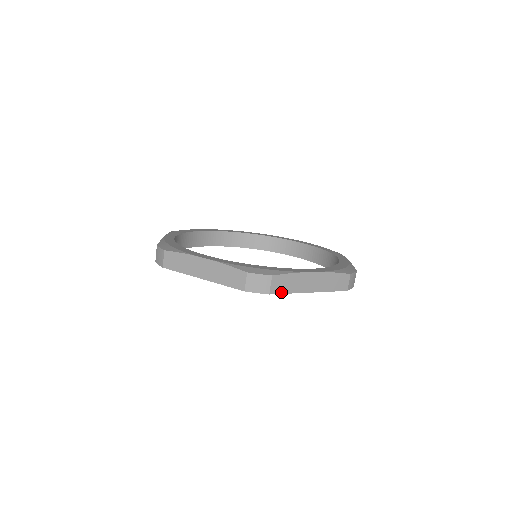
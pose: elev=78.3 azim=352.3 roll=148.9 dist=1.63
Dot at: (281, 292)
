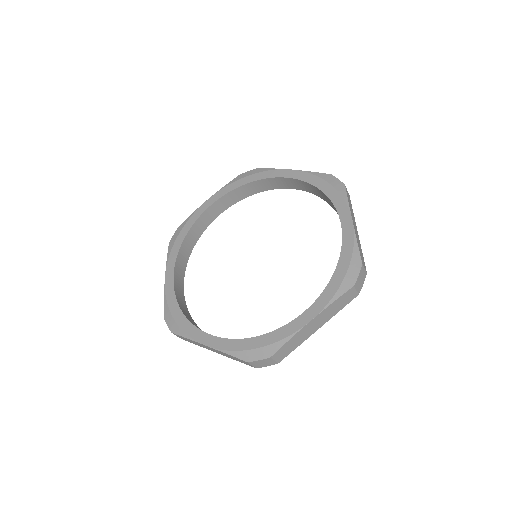
Dot at: (190, 342)
